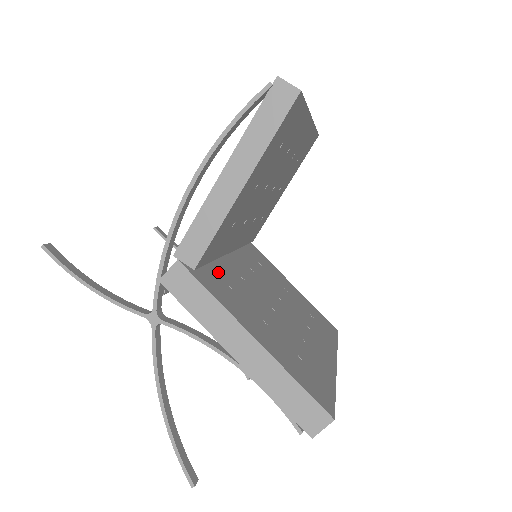
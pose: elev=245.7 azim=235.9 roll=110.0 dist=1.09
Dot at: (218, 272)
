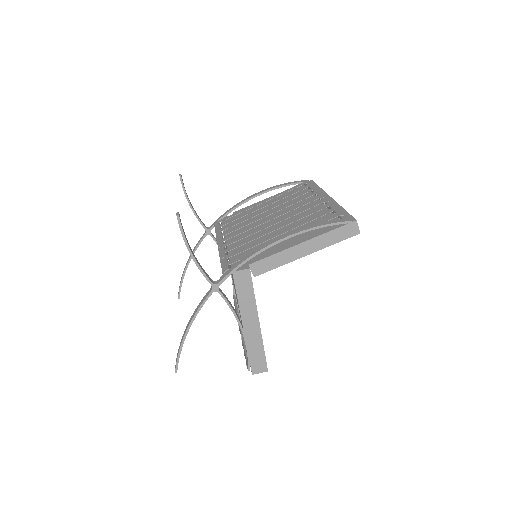
Dot at: occluded
